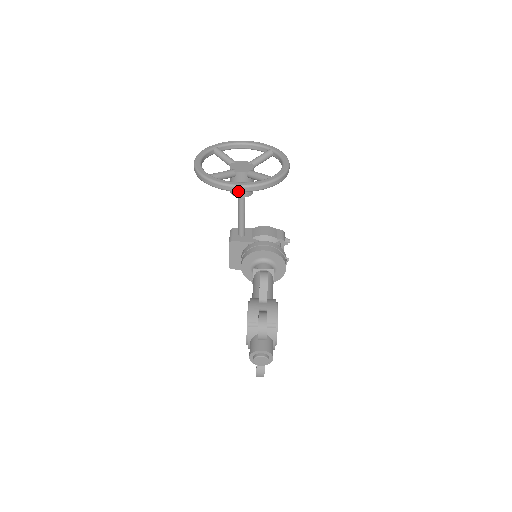
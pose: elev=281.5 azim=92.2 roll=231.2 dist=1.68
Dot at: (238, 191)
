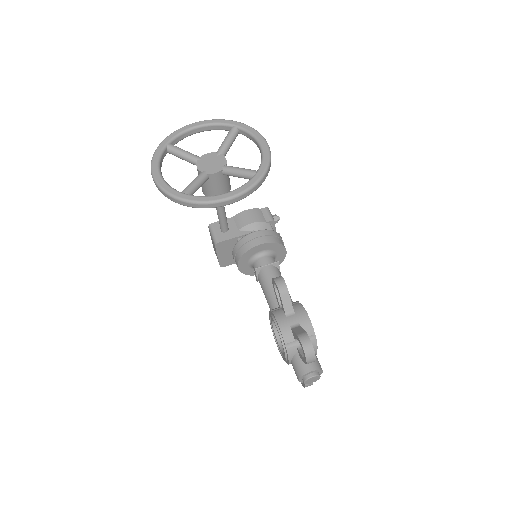
Dot at: occluded
